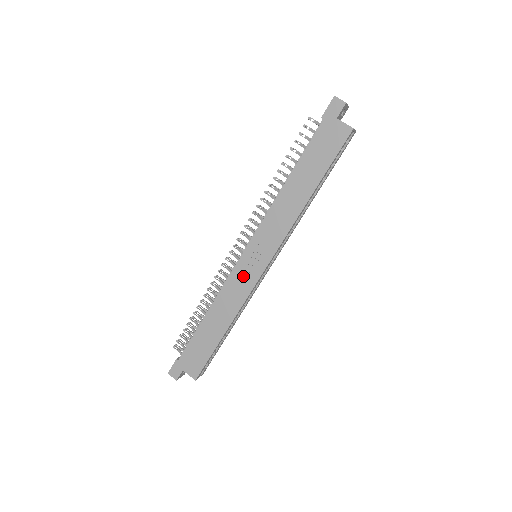
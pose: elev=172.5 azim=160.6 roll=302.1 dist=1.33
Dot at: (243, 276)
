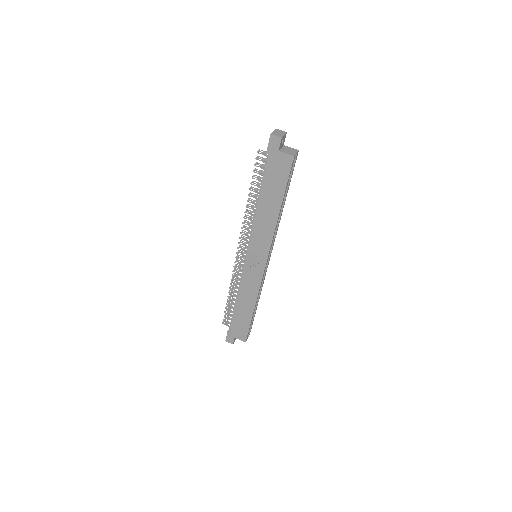
Dot at: (251, 273)
